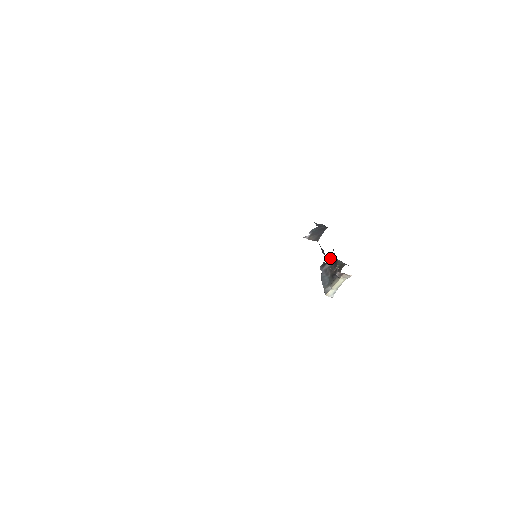
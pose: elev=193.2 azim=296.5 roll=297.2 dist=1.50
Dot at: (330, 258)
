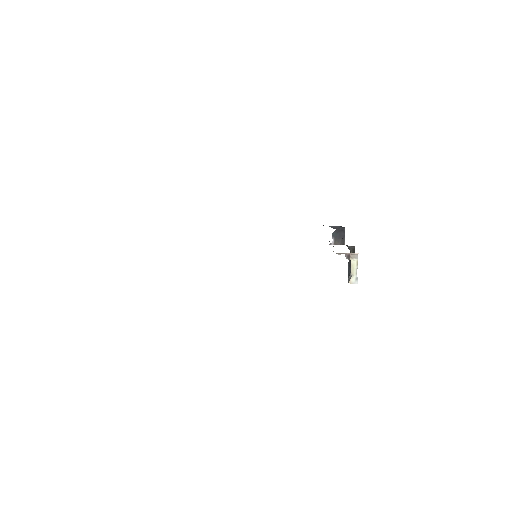
Dot at: occluded
